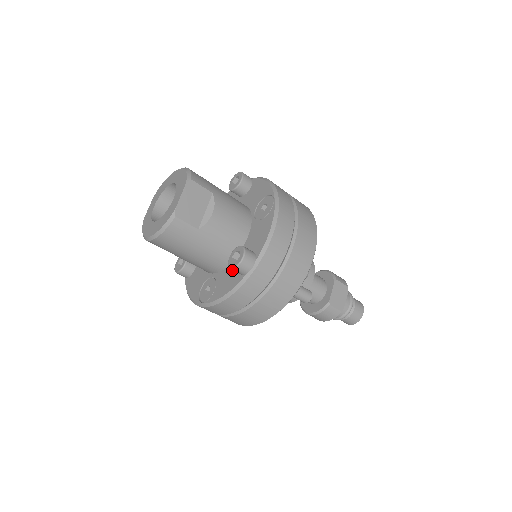
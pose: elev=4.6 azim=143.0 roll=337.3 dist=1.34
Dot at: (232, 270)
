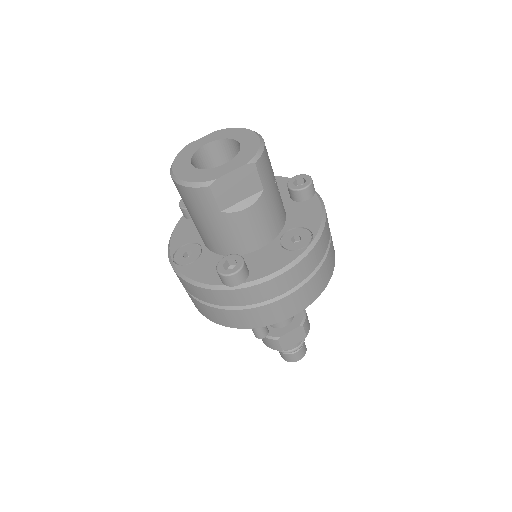
Dot at: occluded
